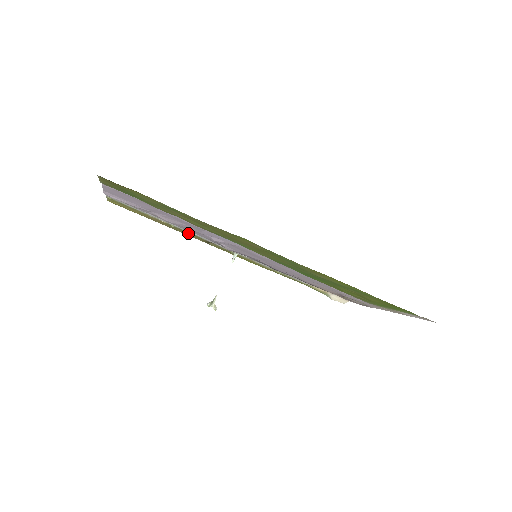
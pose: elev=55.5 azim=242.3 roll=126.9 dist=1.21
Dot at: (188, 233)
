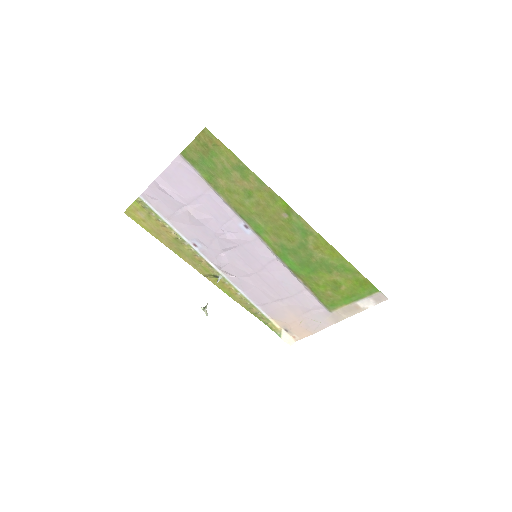
Dot at: (186, 251)
